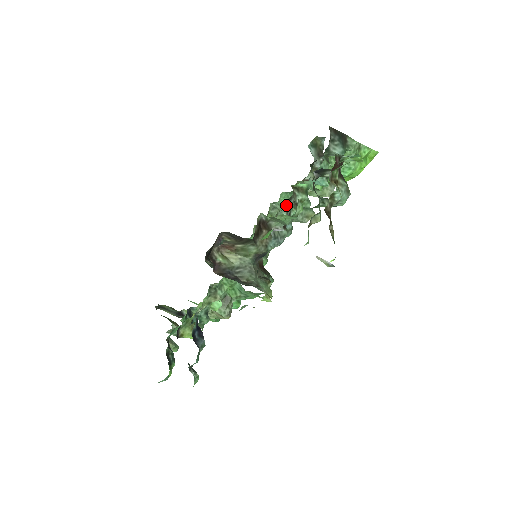
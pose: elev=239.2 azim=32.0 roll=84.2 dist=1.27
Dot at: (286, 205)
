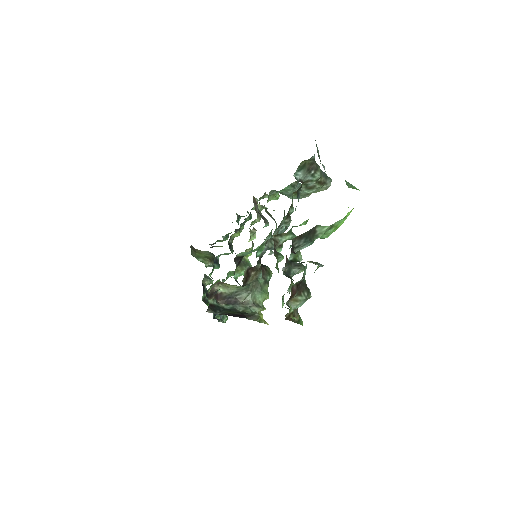
Dot at: (275, 232)
